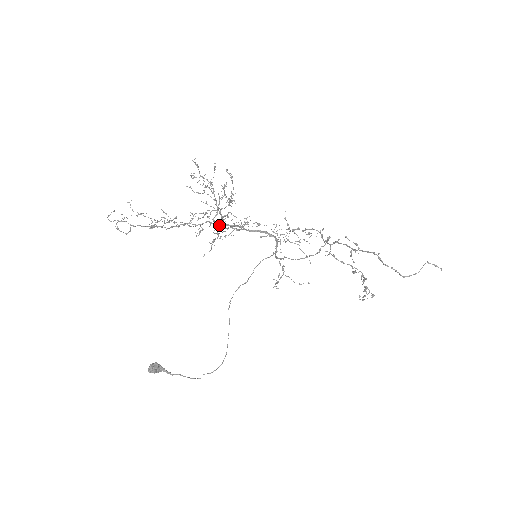
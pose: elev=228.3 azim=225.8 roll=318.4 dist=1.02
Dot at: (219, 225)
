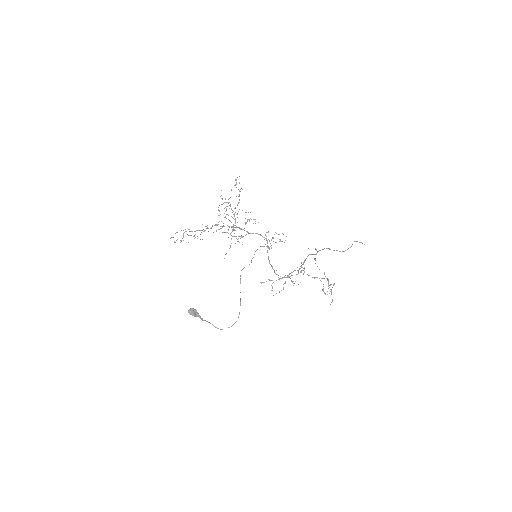
Dot at: (234, 219)
